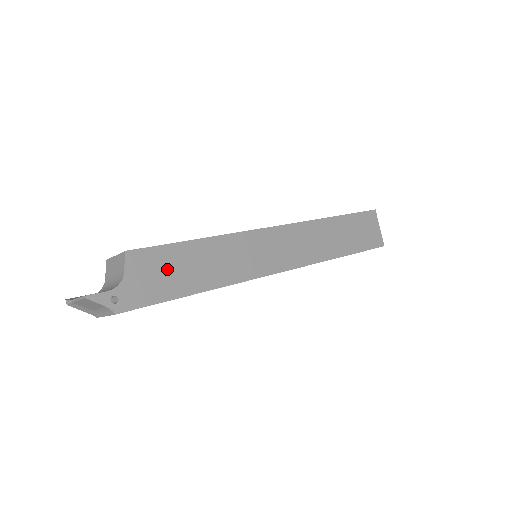
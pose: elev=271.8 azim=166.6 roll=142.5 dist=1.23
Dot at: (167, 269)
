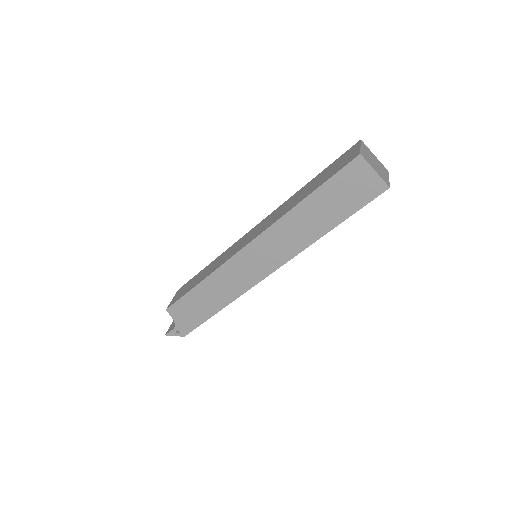
Dot at: (192, 308)
